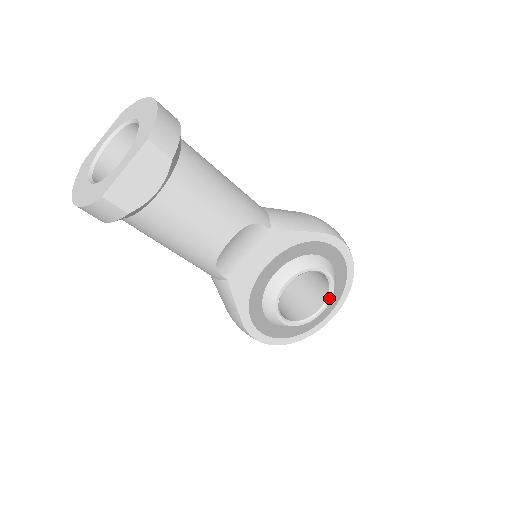
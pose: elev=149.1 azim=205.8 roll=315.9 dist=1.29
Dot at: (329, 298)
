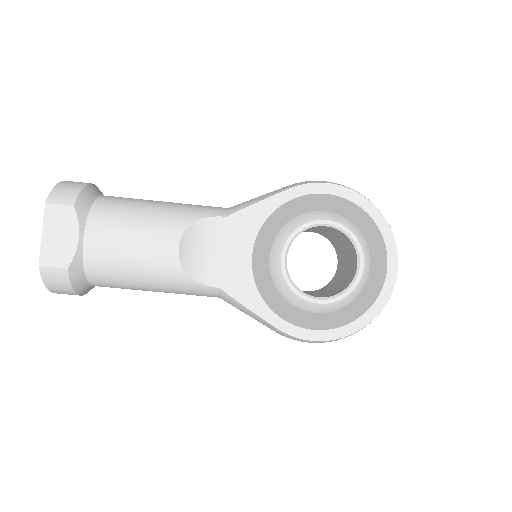
Dot at: (357, 248)
